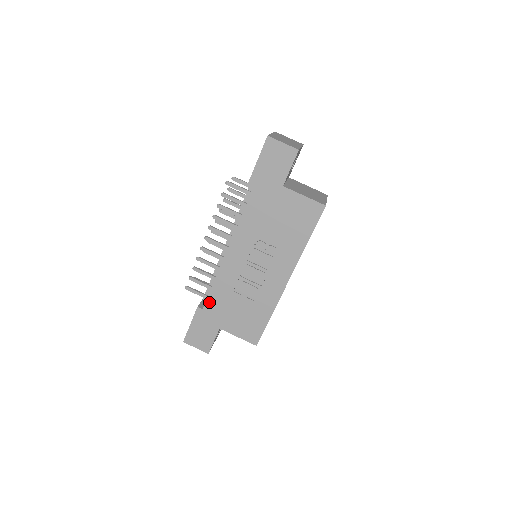
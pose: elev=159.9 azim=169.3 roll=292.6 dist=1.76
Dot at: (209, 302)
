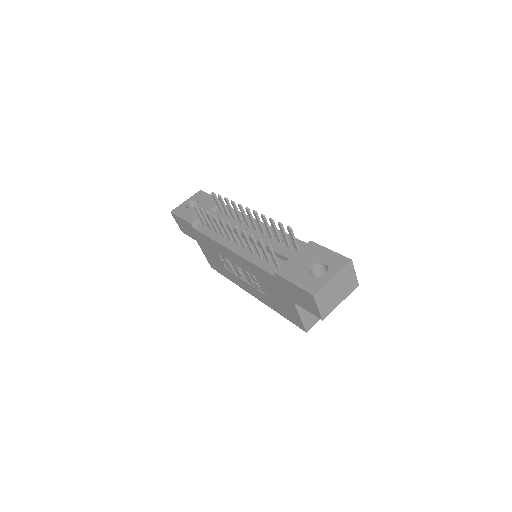
Dot at: (200, 233)
